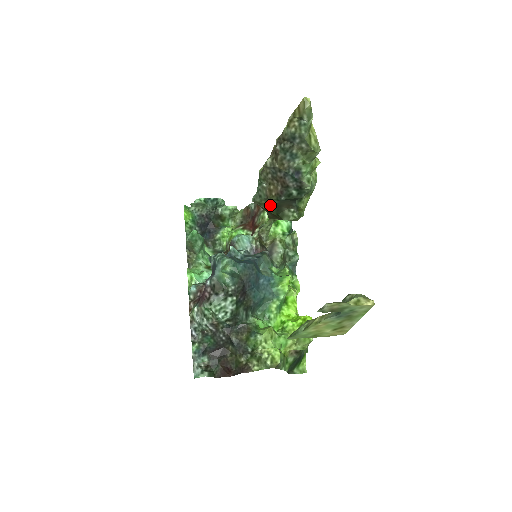
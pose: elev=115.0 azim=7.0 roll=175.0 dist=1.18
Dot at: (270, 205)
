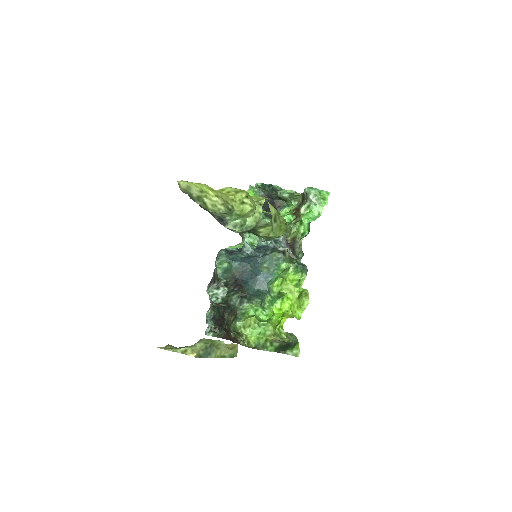
Dot at: occluded
